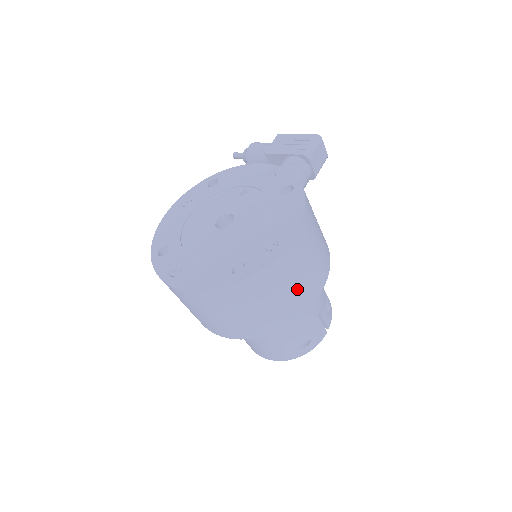
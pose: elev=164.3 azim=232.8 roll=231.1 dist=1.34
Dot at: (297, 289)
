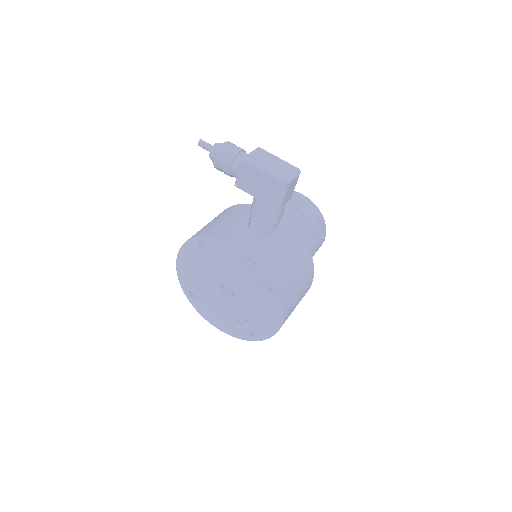
Dot at: occluded
